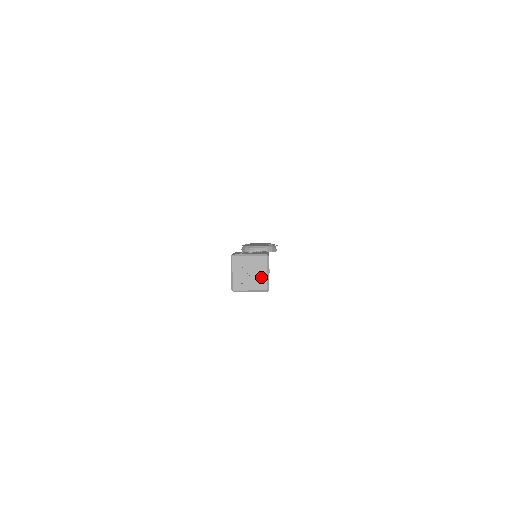
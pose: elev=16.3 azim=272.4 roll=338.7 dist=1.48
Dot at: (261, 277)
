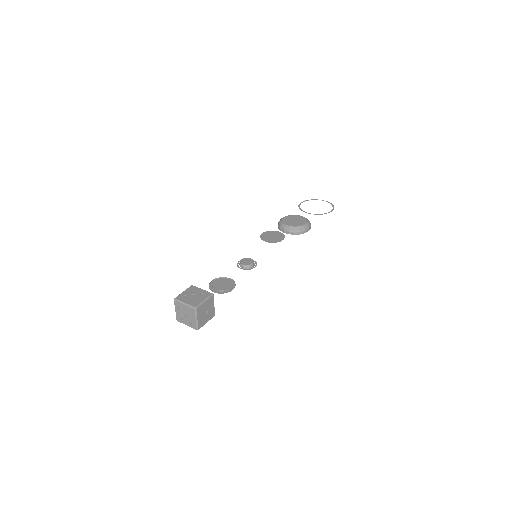
Dot at: (192, 320)
